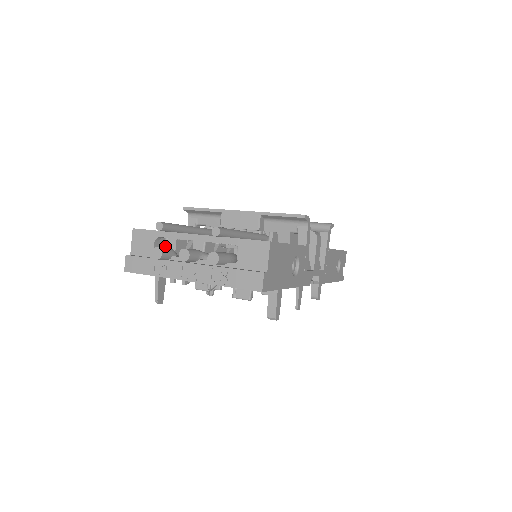
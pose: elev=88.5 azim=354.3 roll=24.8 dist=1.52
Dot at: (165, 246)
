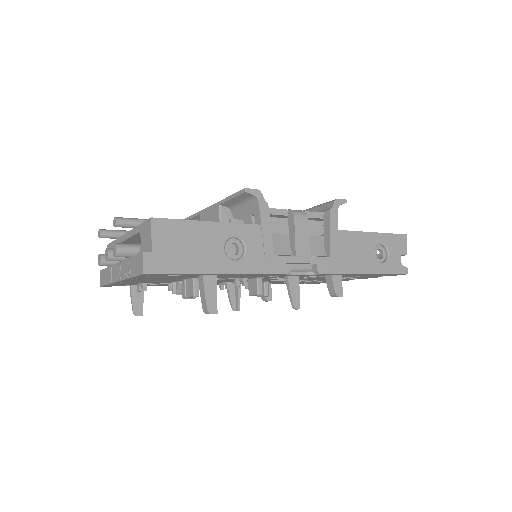
Dot at: occluded
